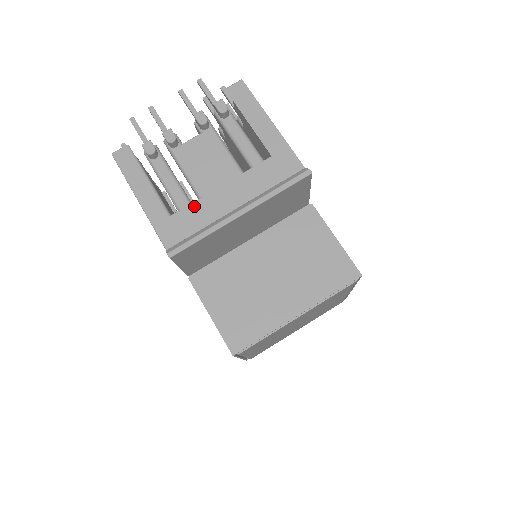
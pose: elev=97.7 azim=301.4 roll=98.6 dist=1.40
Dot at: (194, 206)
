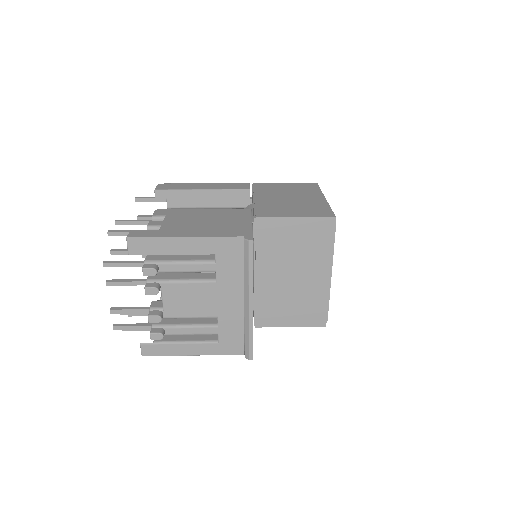
Dot at: (221, 325)
